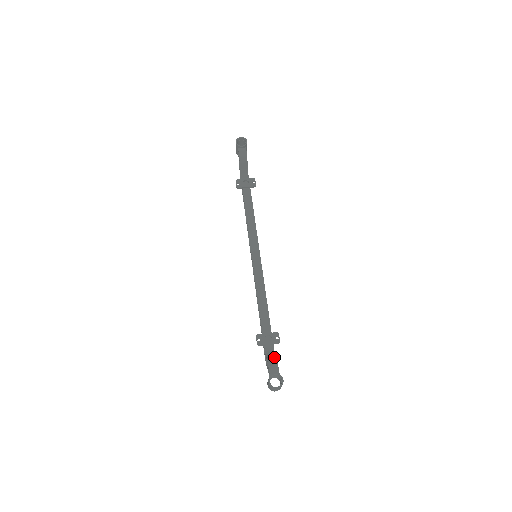
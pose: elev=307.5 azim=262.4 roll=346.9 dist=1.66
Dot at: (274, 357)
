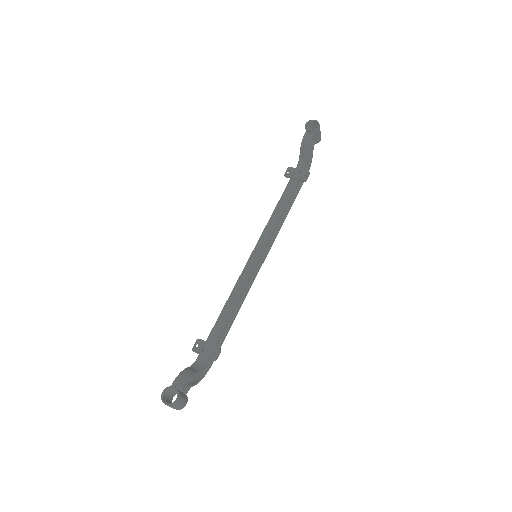
Dot at: (194, 371)
